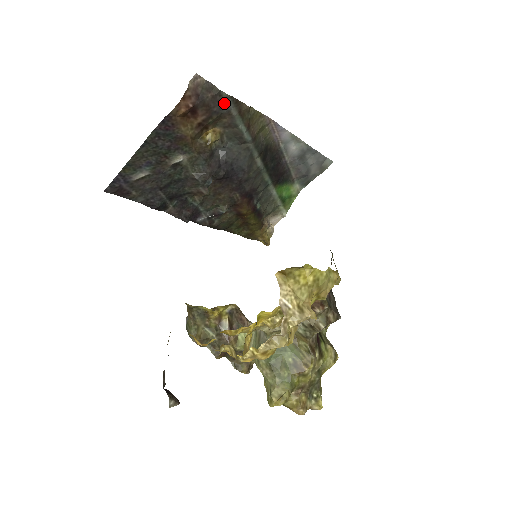
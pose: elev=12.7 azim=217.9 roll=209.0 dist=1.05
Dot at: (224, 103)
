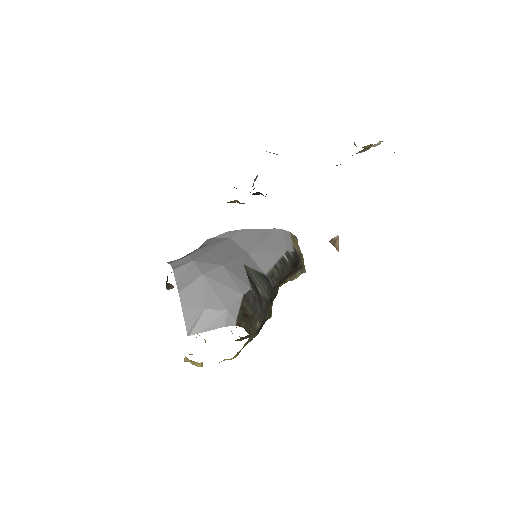
Dot at: occluded
